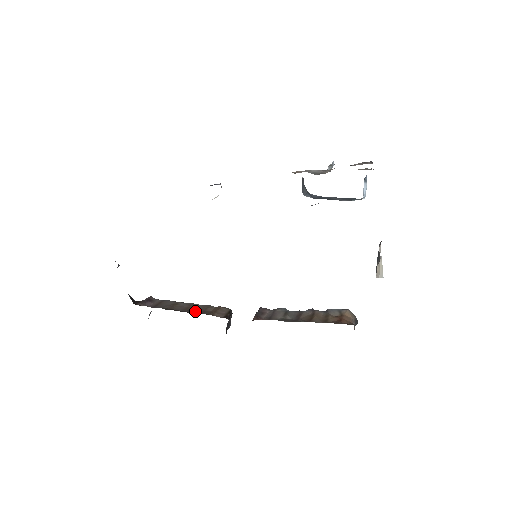
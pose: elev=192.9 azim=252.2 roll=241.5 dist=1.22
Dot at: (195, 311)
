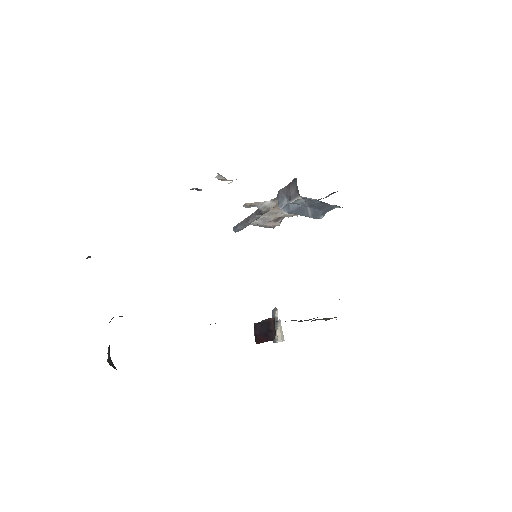
Dot at: occluded
